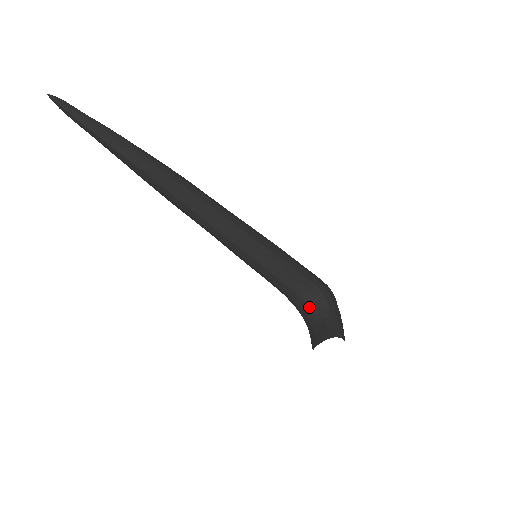
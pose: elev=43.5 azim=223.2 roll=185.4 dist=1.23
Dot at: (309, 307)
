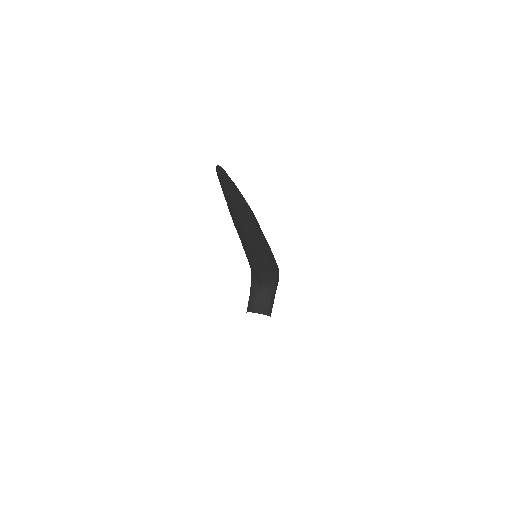
Dot at: (261, 284)
